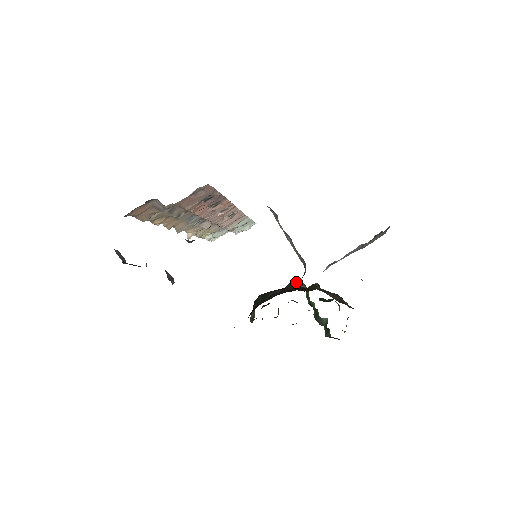
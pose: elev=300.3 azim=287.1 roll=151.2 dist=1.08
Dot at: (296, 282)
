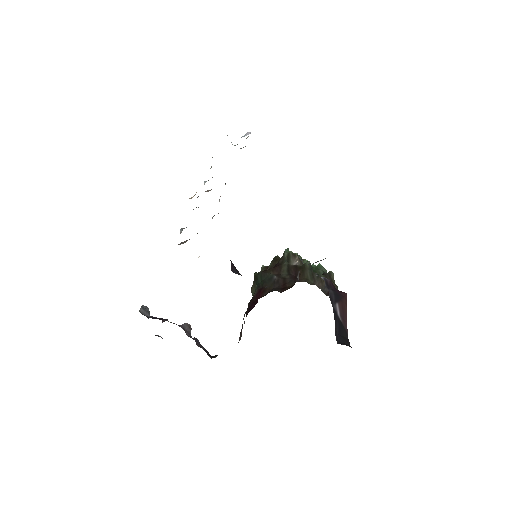
Dot at: (291, 254)
